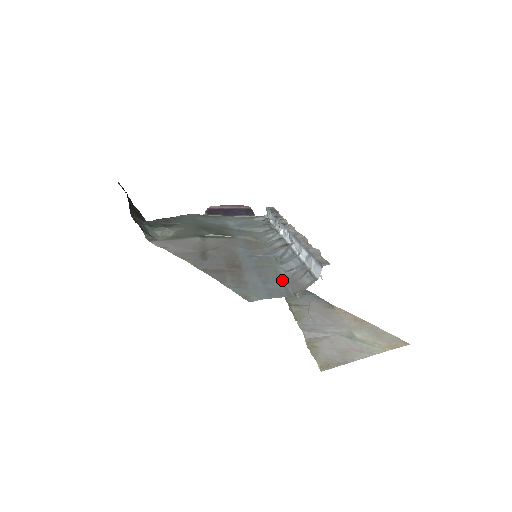
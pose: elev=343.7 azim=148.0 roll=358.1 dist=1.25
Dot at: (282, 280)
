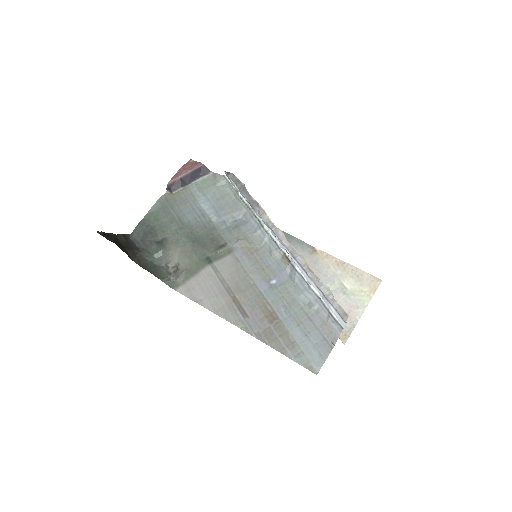
Dot at: (314, 324)
